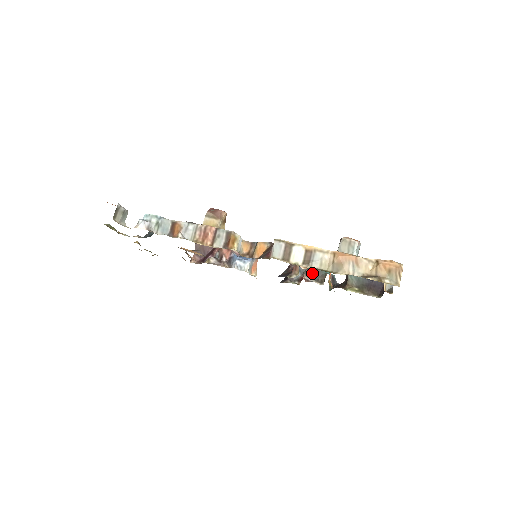
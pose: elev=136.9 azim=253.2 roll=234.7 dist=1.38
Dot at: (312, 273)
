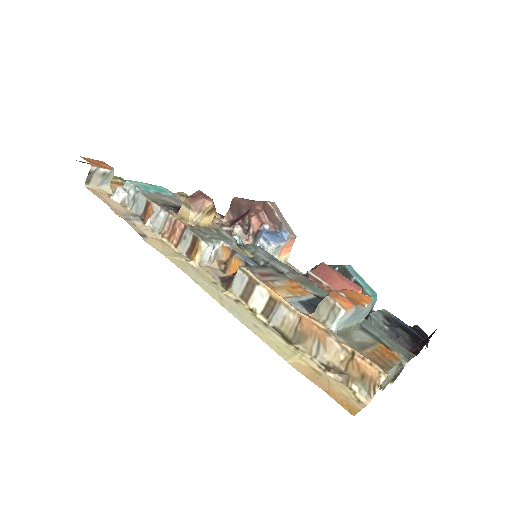
Dot at: occluded
